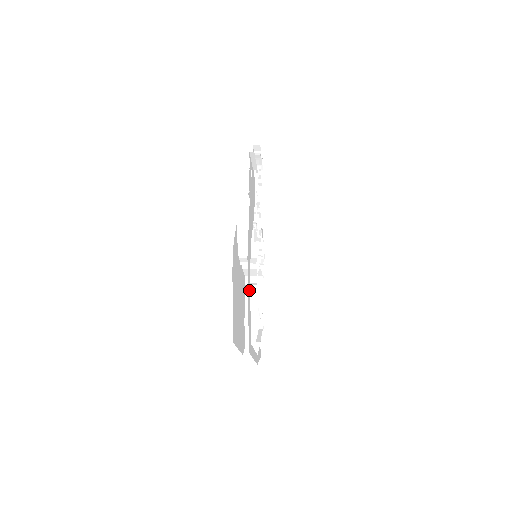
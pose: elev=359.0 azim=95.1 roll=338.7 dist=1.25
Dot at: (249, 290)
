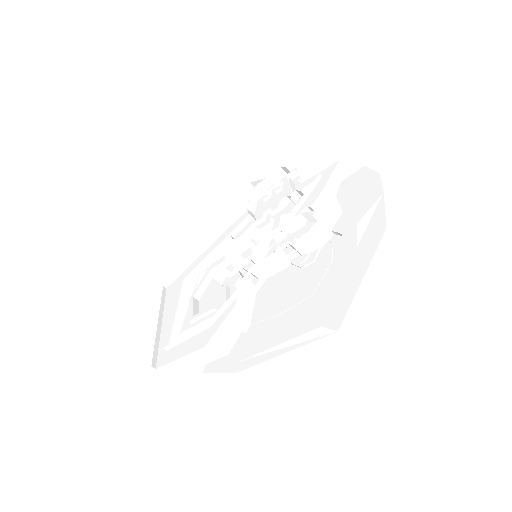
Dot at: (356, 265)
